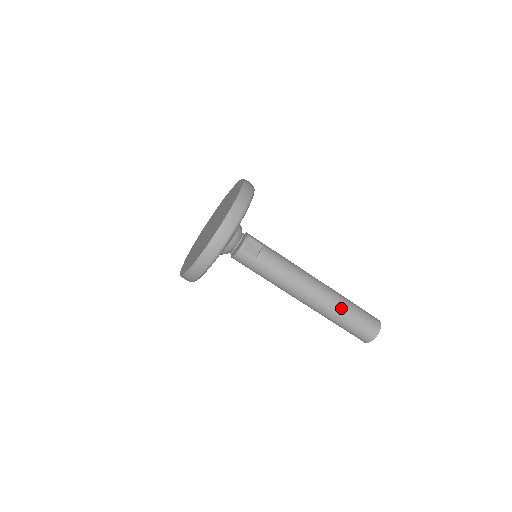
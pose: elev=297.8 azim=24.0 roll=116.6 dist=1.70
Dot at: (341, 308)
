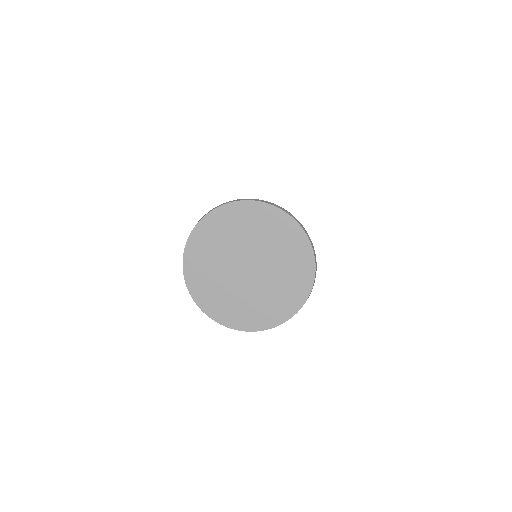
Dot at: occluded
